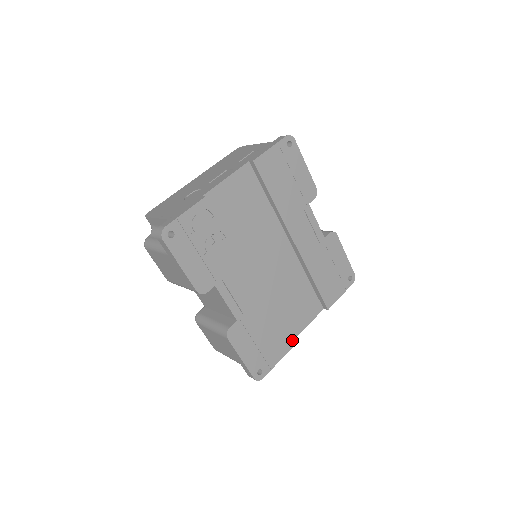
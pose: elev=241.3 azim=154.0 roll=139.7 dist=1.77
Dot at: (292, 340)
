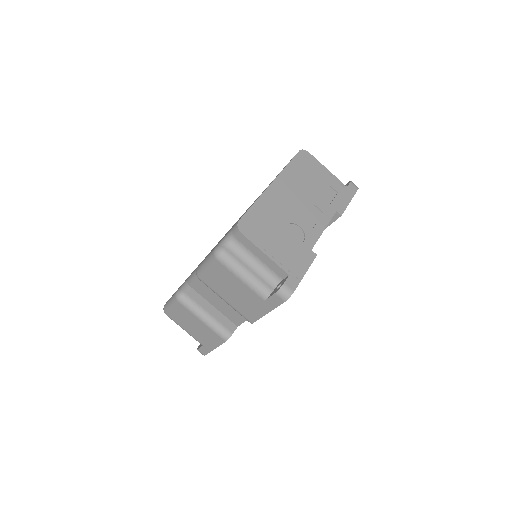
Dot at: occluded
